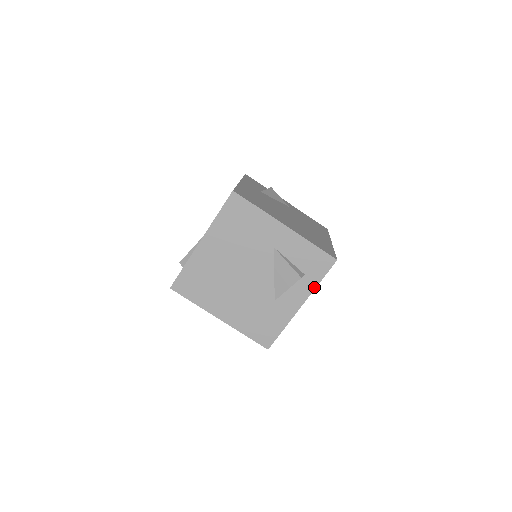
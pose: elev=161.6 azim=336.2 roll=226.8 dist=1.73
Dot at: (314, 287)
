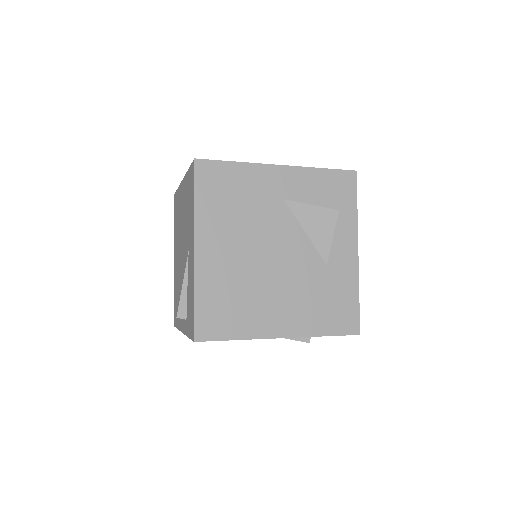
Dot at: (355, 218)
